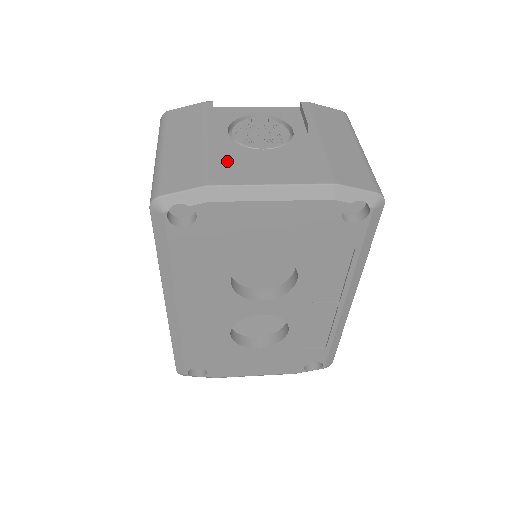
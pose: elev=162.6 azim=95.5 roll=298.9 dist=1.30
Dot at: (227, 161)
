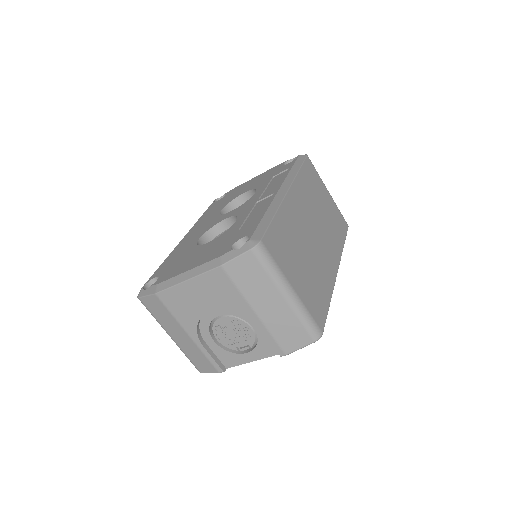
Dot at: occluded
